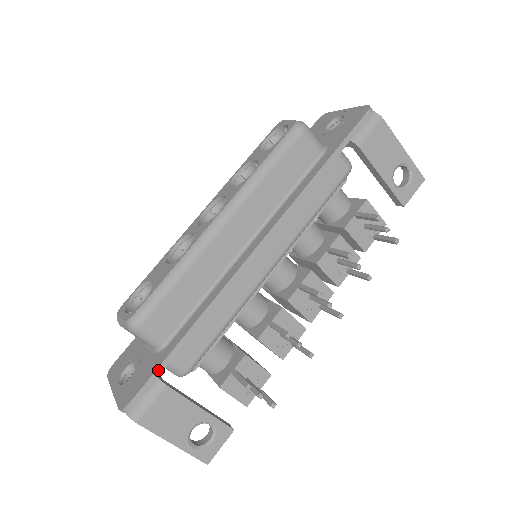
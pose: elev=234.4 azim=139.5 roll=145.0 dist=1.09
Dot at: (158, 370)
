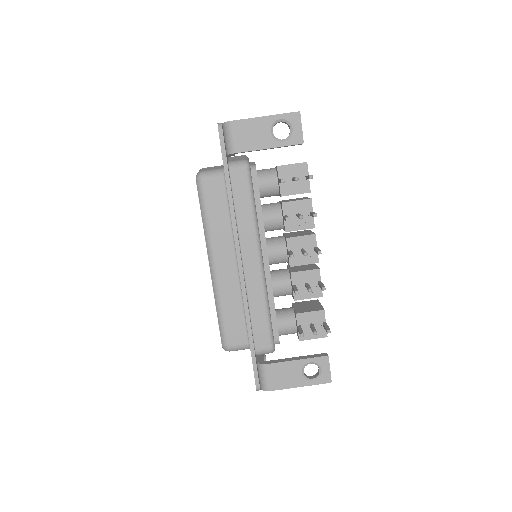
Dot at: (253, 361)
